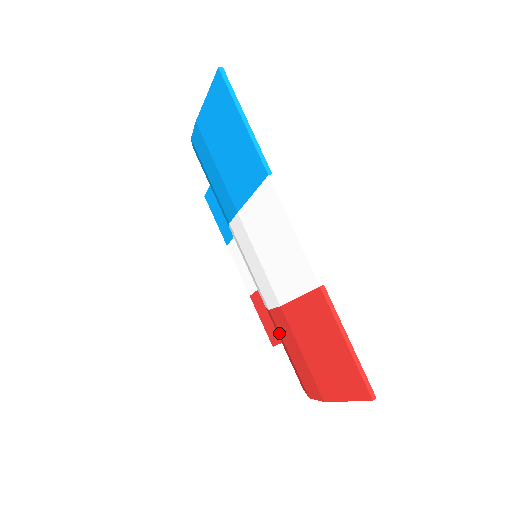
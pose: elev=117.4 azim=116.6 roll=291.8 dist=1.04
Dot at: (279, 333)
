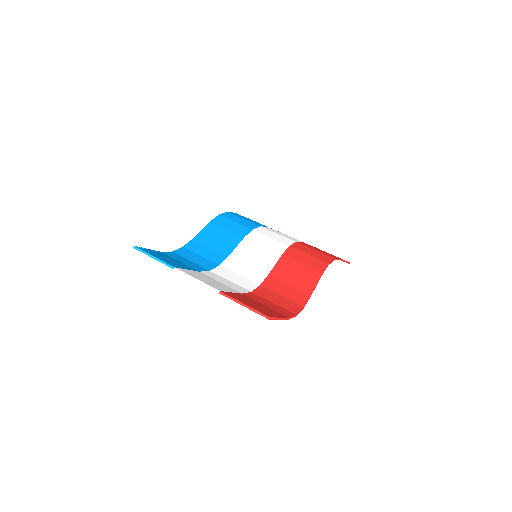
Dot at: occluded
